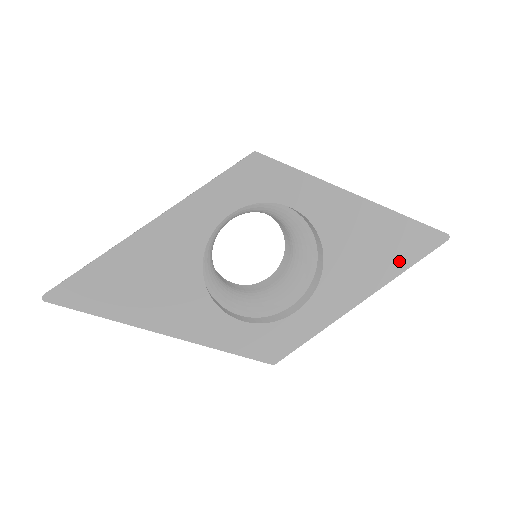
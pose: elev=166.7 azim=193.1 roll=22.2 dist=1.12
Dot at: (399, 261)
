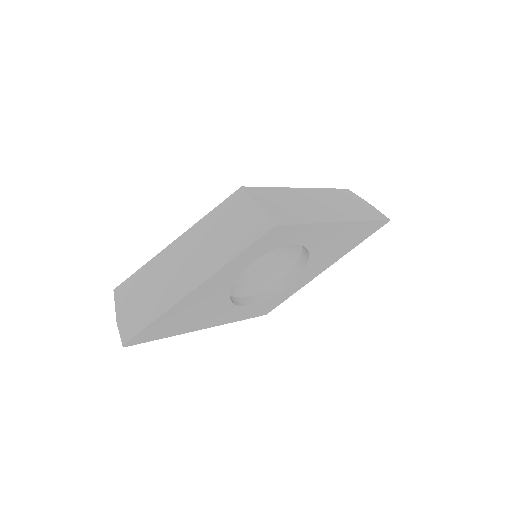
Dot at: (354, 243)
